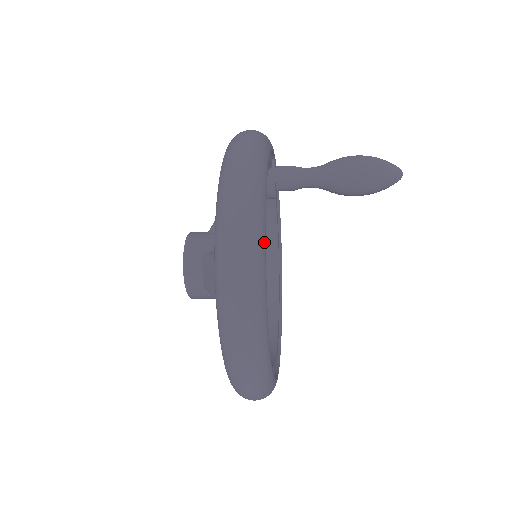
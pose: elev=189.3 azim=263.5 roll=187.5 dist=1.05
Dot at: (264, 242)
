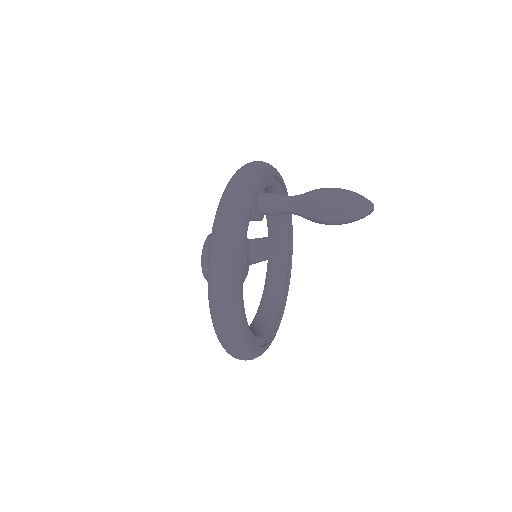
Dot at: (247, 338)
